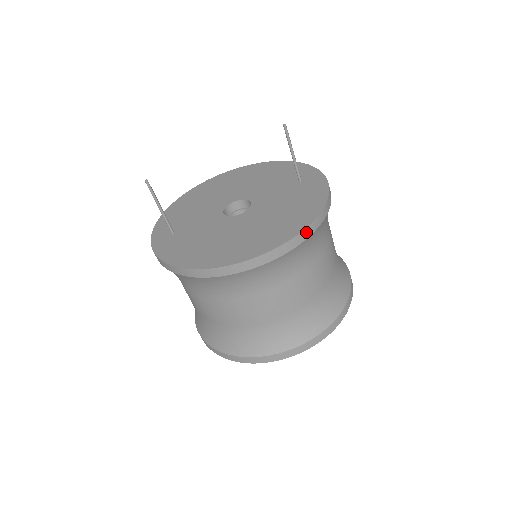
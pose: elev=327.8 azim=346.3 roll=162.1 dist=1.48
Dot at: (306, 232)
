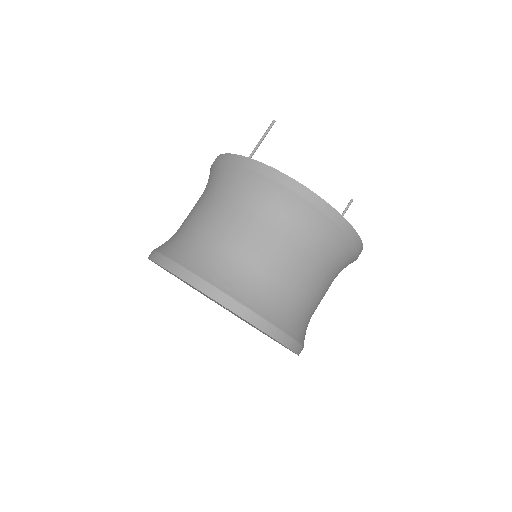
Dot at: (359, 243)
